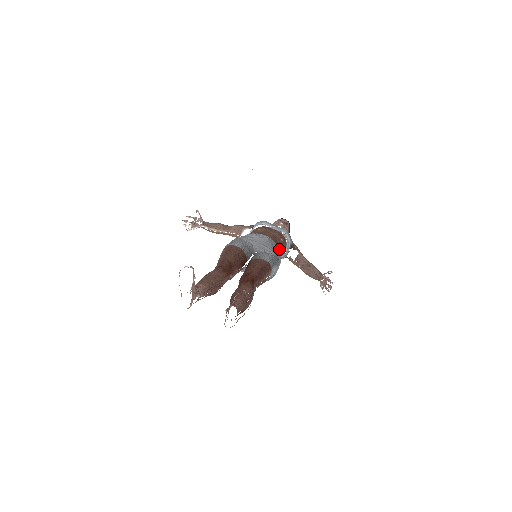
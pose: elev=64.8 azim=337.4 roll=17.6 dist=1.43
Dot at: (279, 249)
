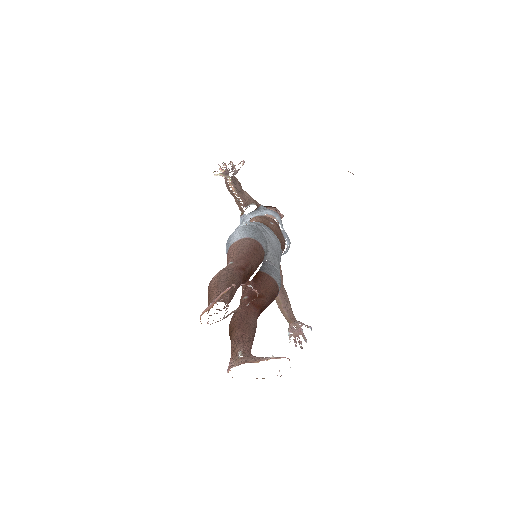
Dot at: occluded
